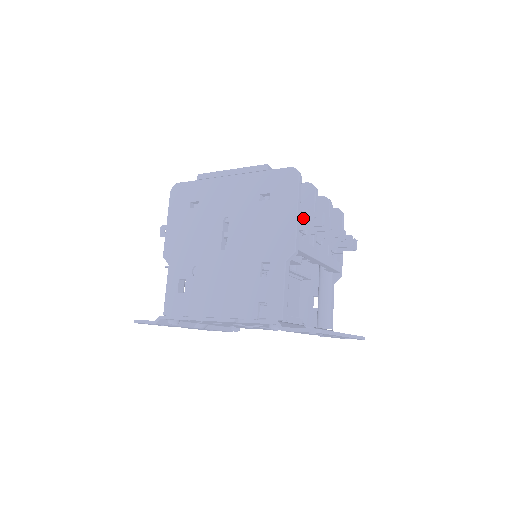
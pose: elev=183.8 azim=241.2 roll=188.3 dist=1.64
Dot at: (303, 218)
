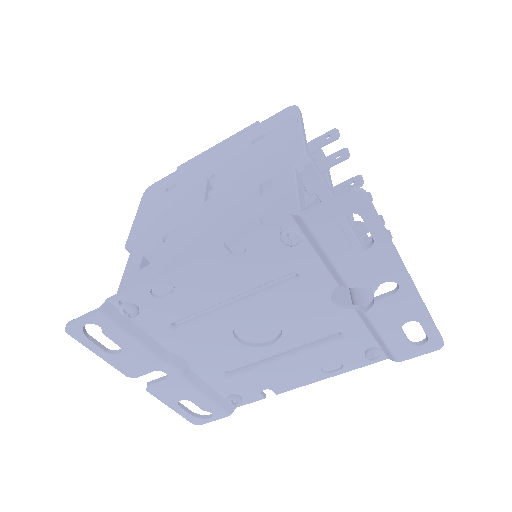
Dot at: (310, 144)
